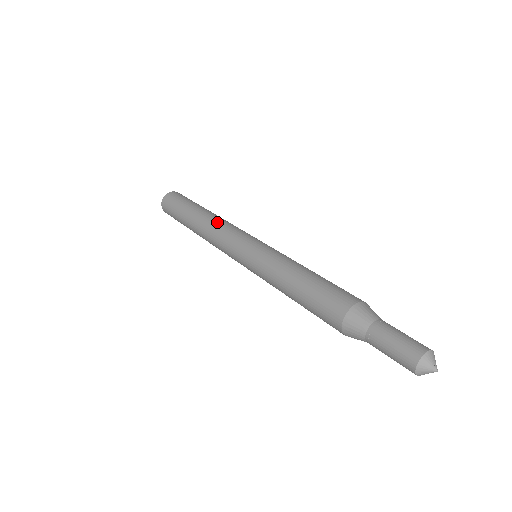
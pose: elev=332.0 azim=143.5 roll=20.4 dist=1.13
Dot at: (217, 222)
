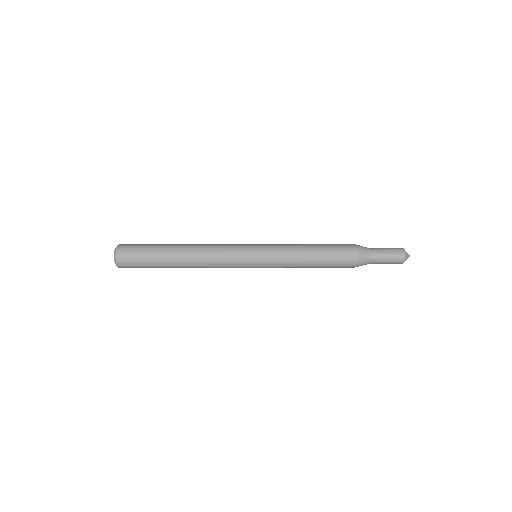
Dot at: (206, 247)
